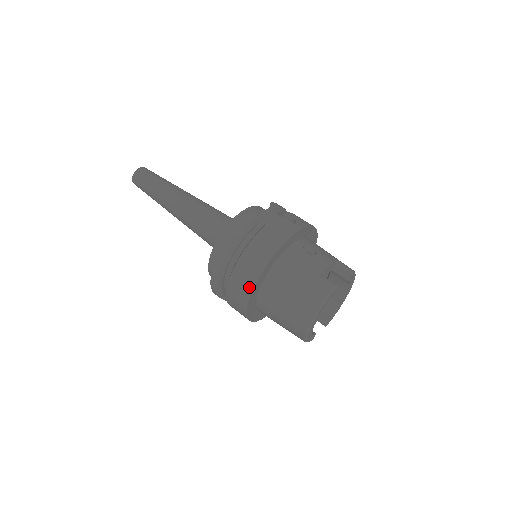
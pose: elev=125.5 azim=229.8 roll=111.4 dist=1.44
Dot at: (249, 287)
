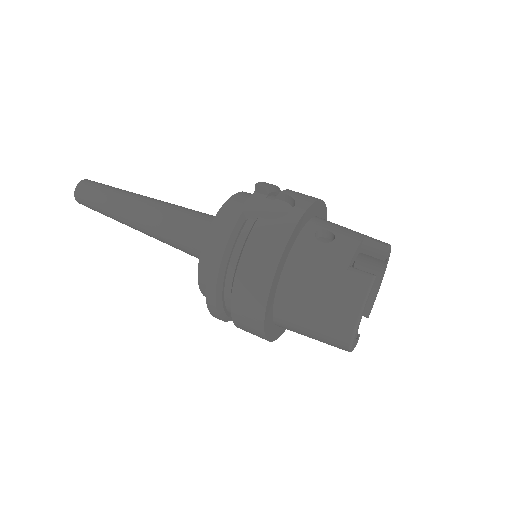
Dot at: (259, 309)
